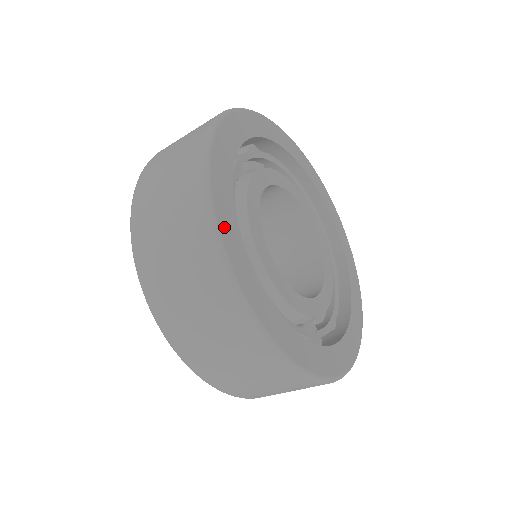
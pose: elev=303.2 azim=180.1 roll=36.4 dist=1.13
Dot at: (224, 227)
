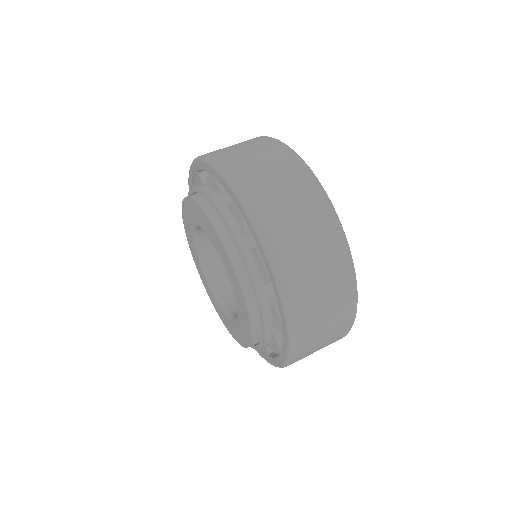
Dot at: occluded
